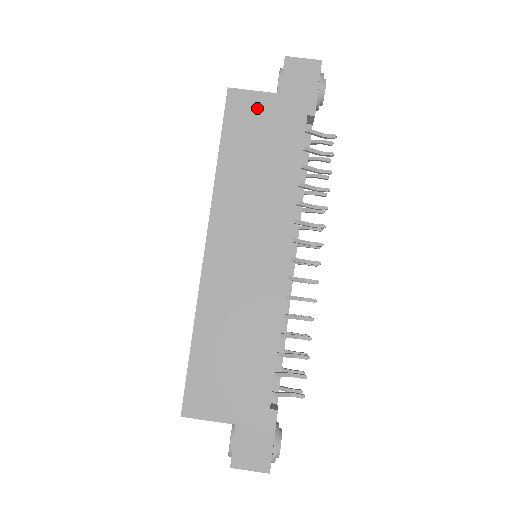
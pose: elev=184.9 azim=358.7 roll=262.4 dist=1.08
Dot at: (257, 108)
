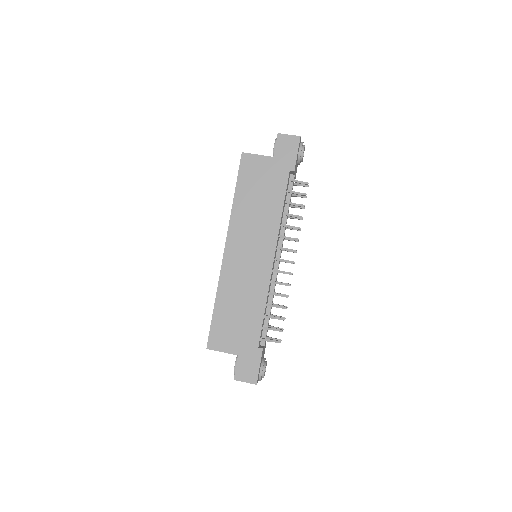
Dot at: (259, 166)
